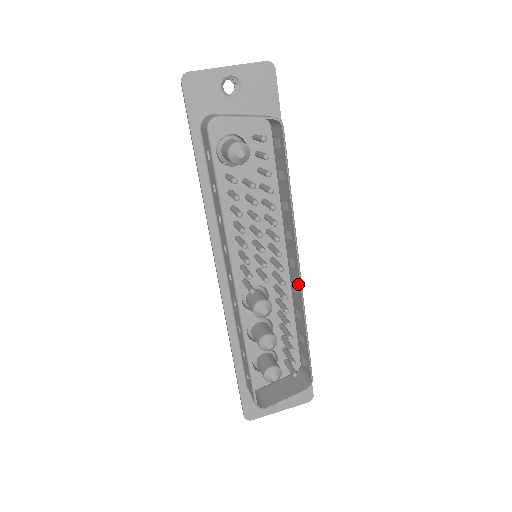
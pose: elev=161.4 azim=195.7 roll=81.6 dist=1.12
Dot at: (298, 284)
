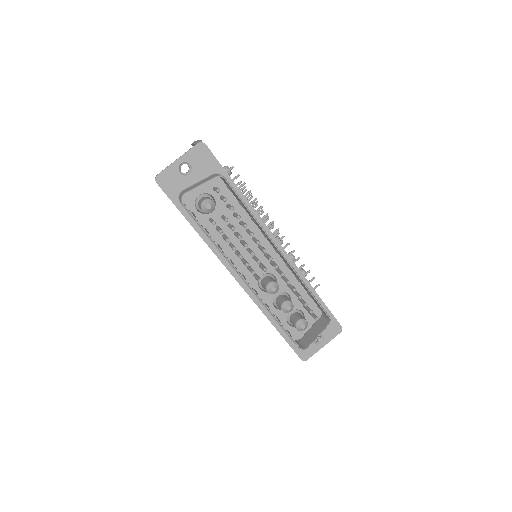
Dot at: (287, 263)
